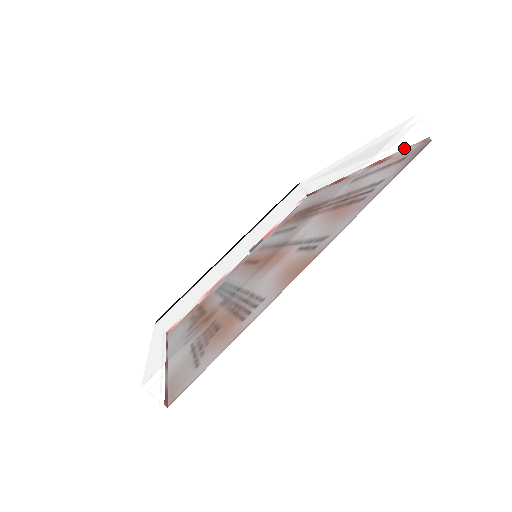
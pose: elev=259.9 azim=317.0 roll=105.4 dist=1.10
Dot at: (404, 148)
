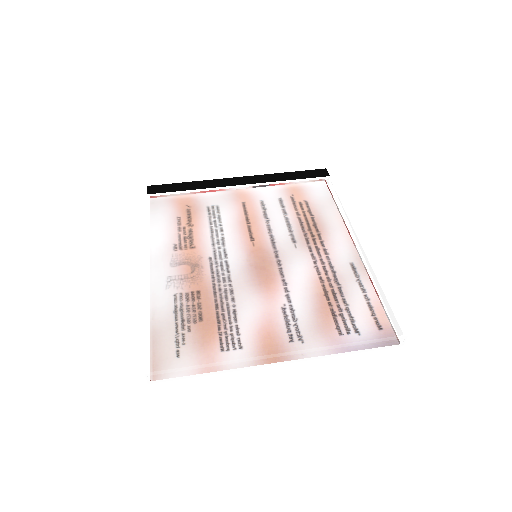
Dot at: (383, 344)
